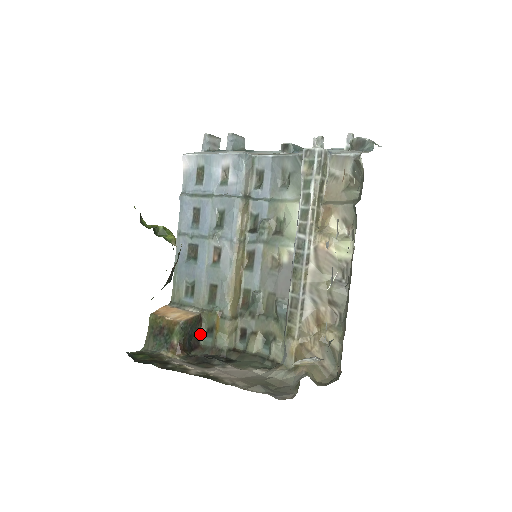
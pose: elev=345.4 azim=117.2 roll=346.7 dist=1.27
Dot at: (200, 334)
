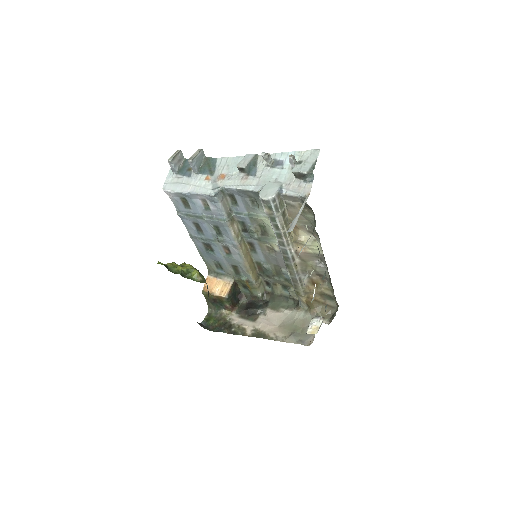
Dot at: (239, 289)
